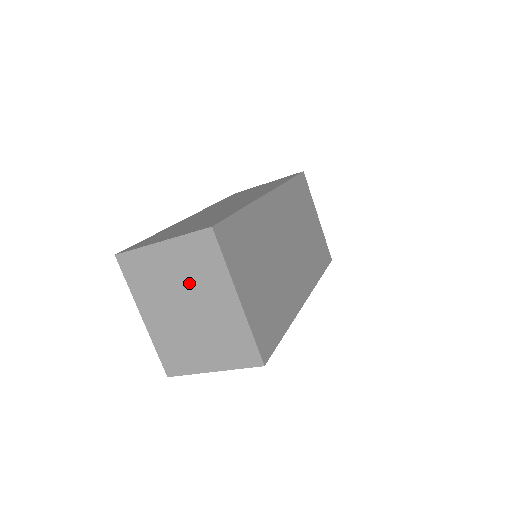
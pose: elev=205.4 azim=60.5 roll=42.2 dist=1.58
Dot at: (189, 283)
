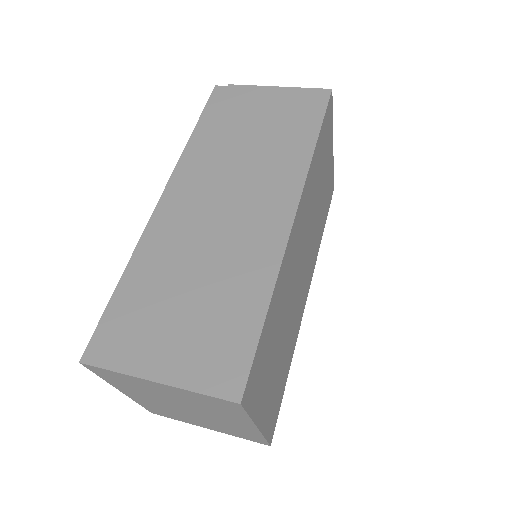
Dot at: (193, 405)
